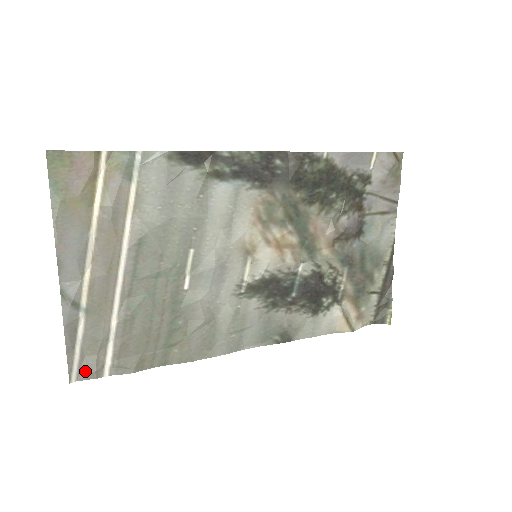
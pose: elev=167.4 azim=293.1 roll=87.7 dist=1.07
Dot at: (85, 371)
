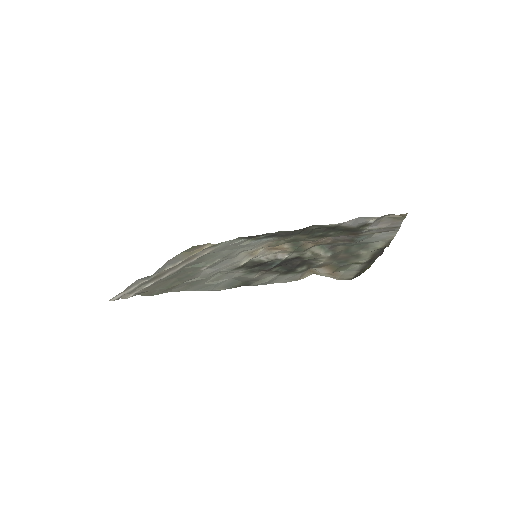
Dot at: occluded
